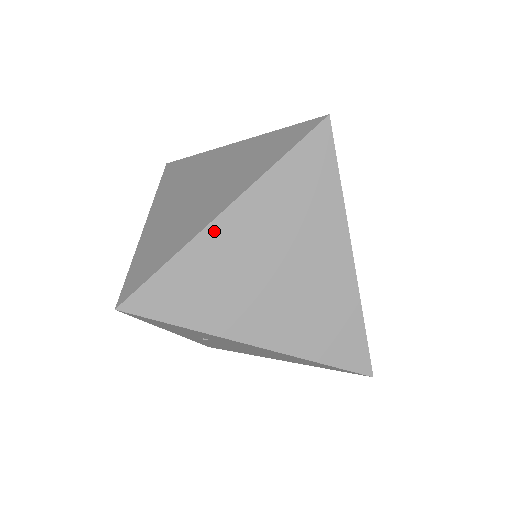
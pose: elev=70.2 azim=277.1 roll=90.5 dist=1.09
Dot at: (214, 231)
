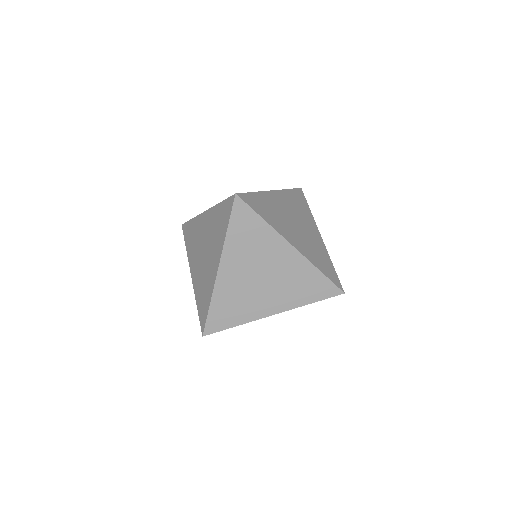
Dot at: (220, 280)
